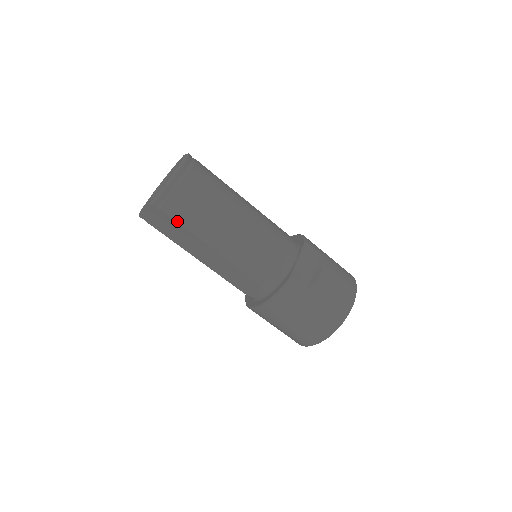
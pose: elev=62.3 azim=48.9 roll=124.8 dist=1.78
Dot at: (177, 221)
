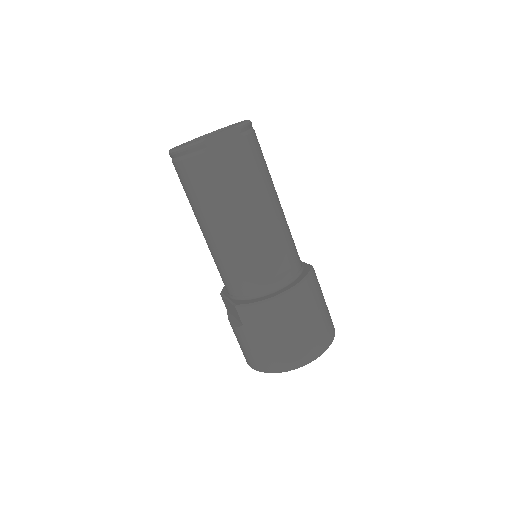
Dot at: (252, 158)
